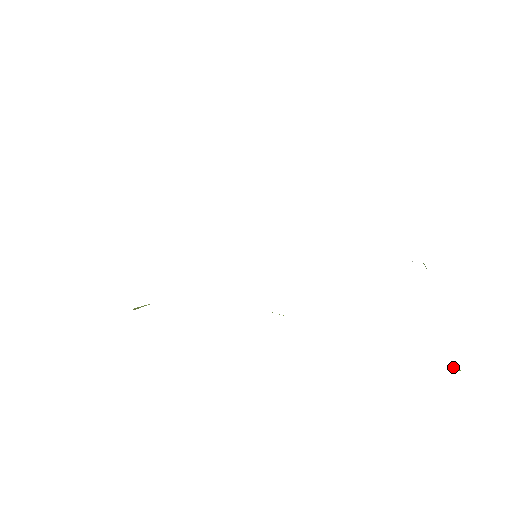
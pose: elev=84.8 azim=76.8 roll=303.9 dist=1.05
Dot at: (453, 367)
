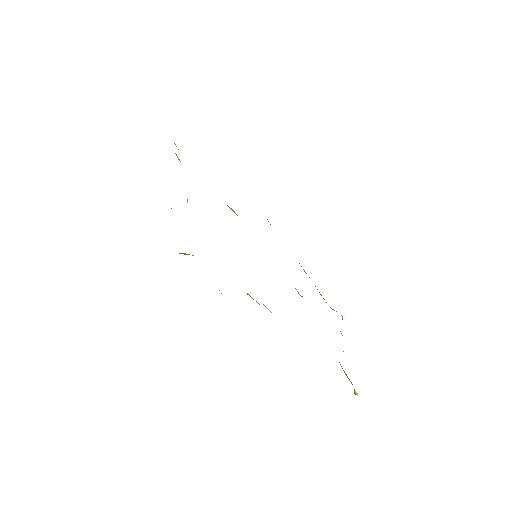
Dot at: (355, 391)
